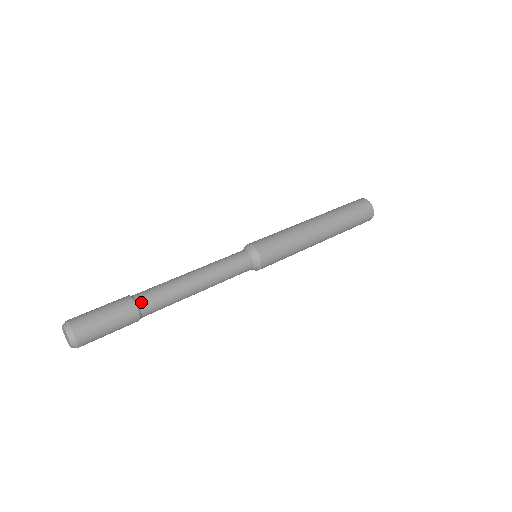
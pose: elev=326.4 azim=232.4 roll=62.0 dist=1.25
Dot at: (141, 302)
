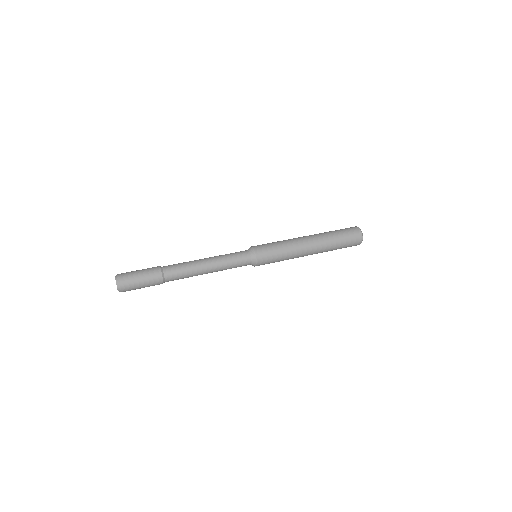
Dot at: (166, 273)
